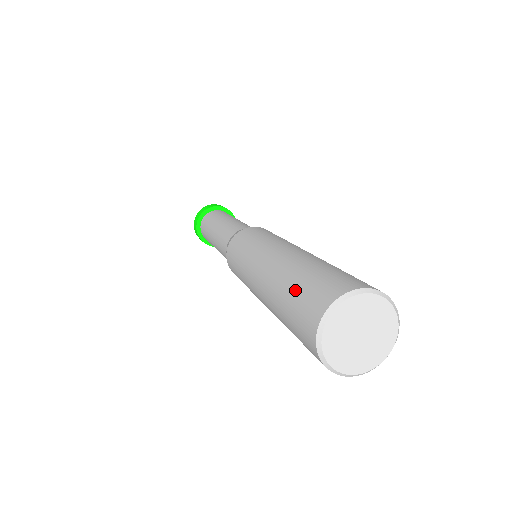
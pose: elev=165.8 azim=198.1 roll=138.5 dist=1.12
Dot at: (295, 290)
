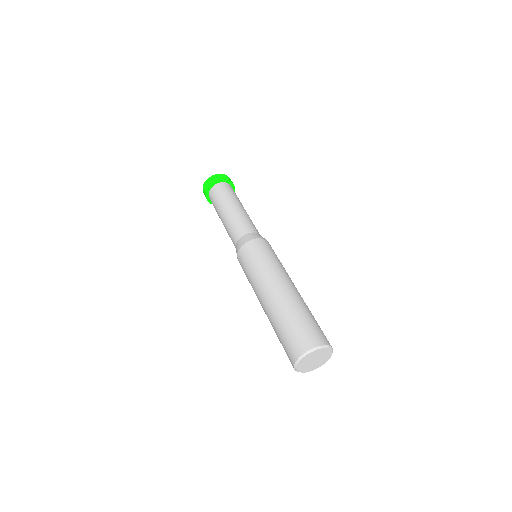
Dot at: (280, 340)
